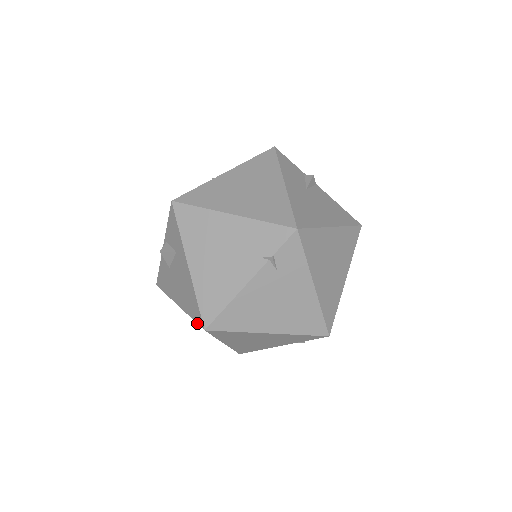
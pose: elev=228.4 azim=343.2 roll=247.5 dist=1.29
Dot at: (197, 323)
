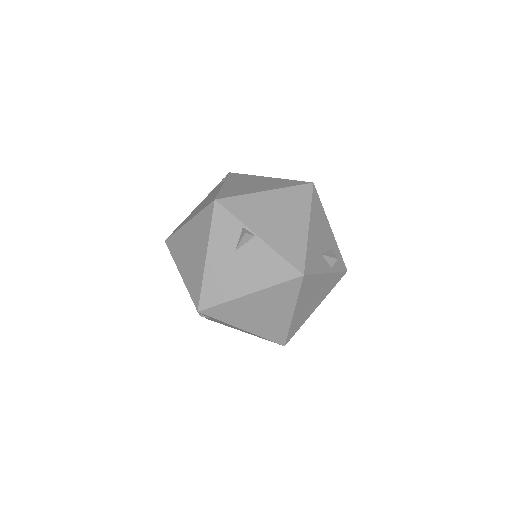
Dot at: occluded
